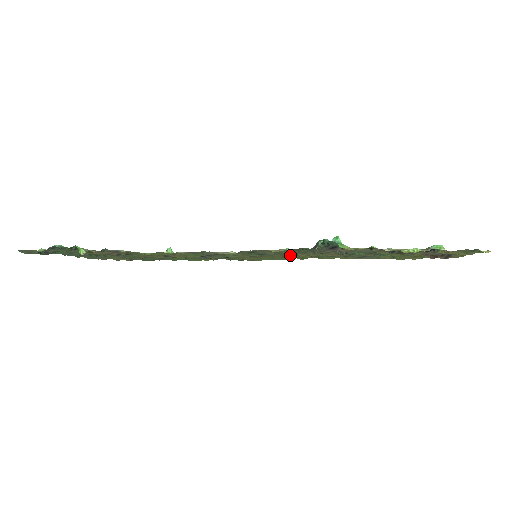
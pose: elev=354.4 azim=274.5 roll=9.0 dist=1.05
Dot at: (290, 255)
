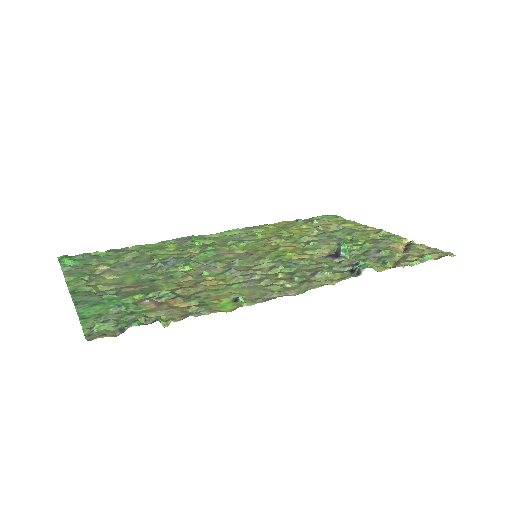
Dot at: (307, 264)
